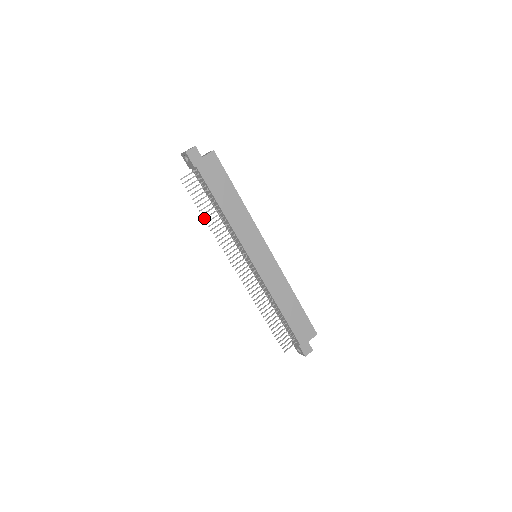
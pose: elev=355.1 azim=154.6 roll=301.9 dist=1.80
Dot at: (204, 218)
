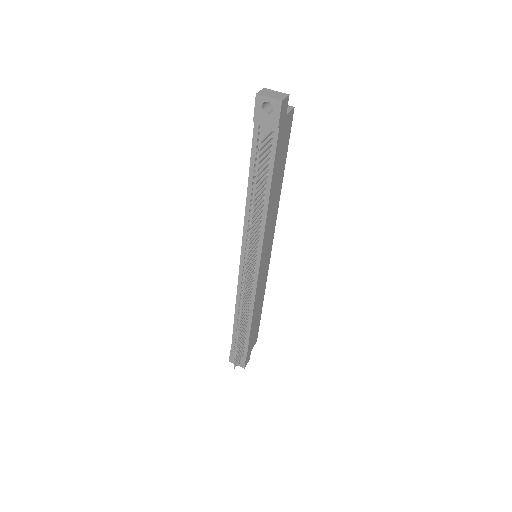
Dot at: (253, 206)
